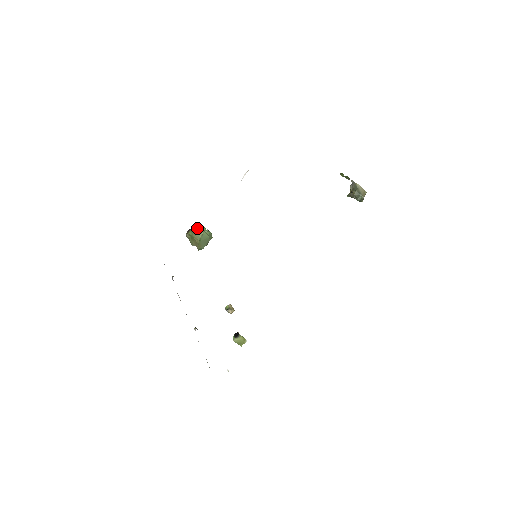
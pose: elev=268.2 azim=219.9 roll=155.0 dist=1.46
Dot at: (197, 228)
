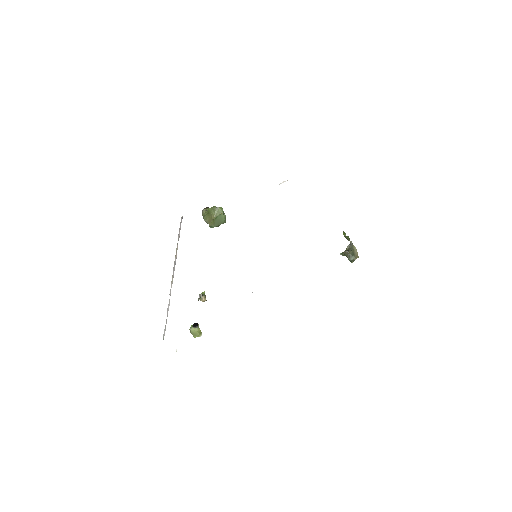
Dot at: occluded
